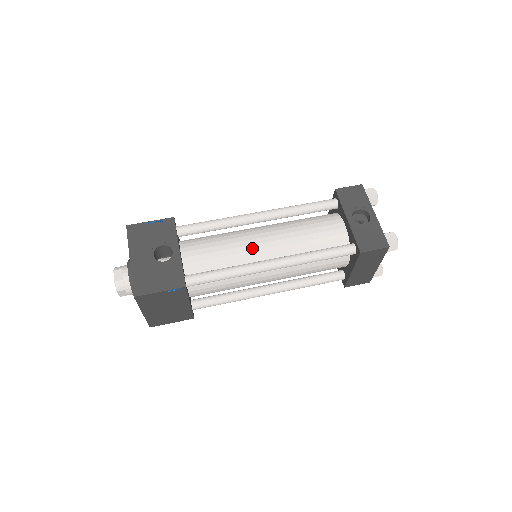
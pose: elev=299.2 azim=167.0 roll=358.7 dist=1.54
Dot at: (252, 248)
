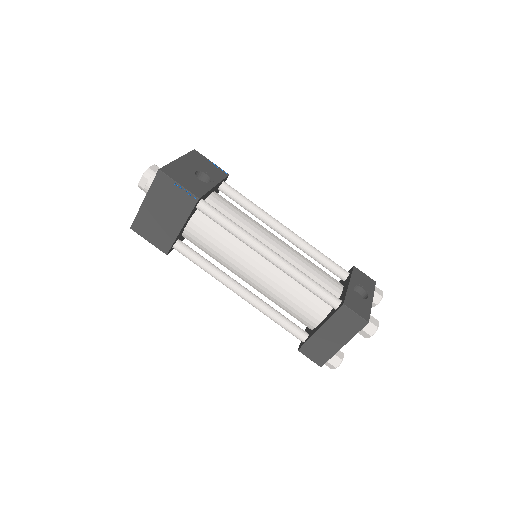
Dot at: (263, 236)
